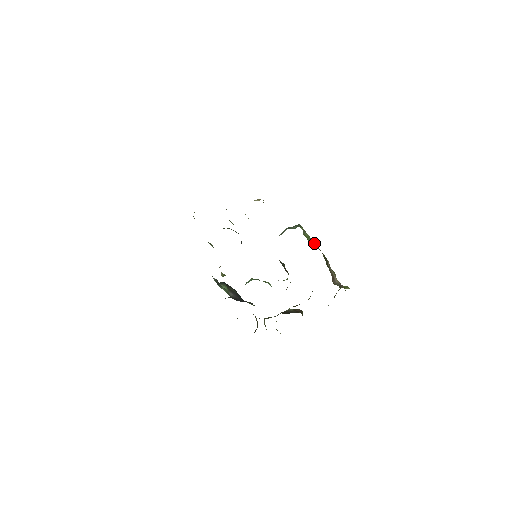
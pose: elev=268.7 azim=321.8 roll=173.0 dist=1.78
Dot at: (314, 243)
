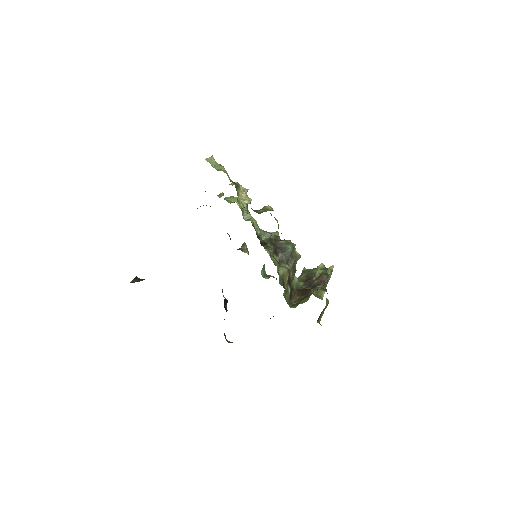
Dot at: occluded
